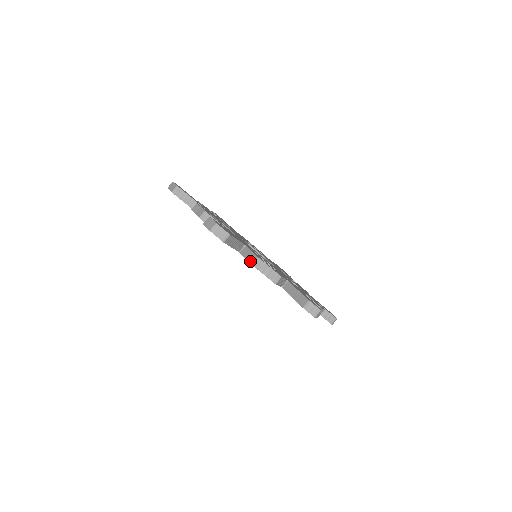
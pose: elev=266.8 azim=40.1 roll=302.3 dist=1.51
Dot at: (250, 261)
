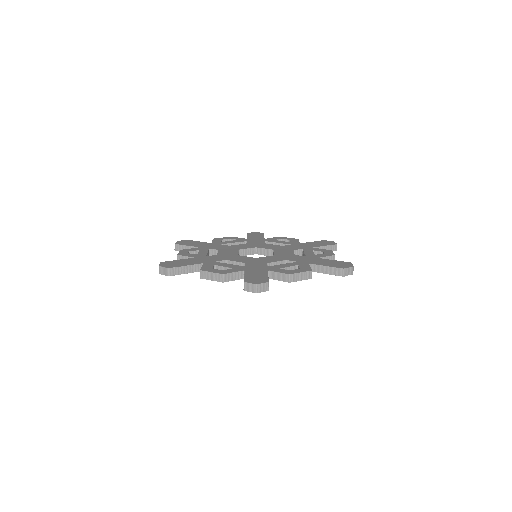
Dot at: (200, 276)
